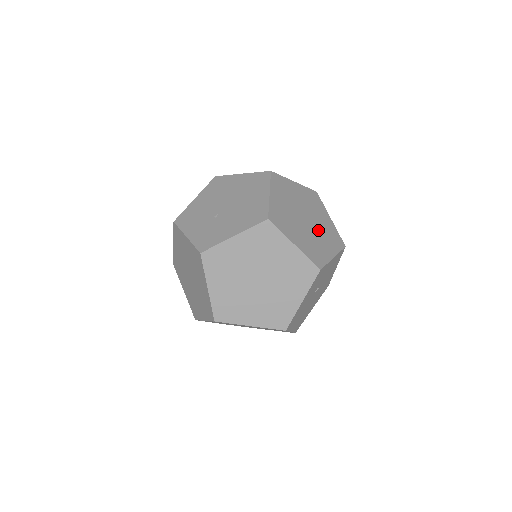
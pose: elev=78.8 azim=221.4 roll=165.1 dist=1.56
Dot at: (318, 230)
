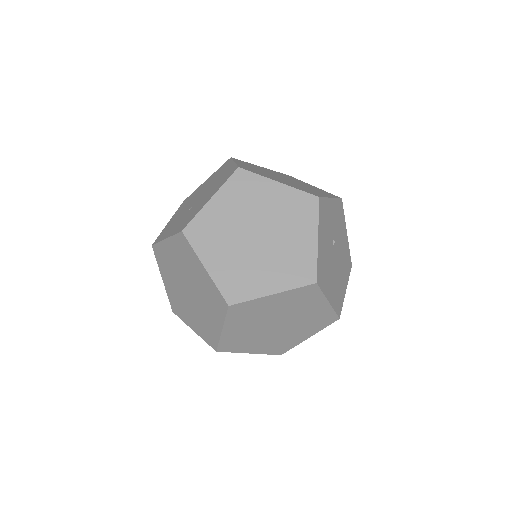
Dot at: (303, 185)
